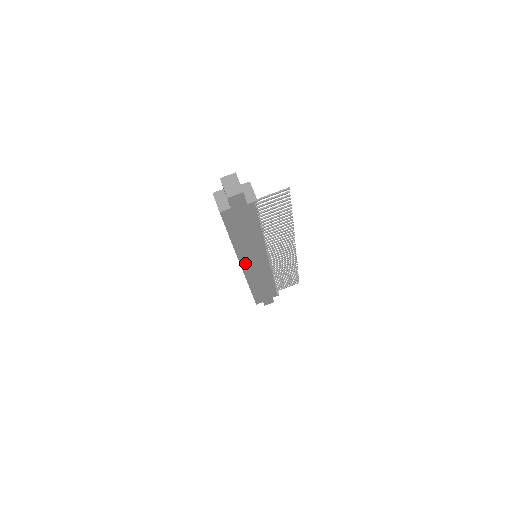
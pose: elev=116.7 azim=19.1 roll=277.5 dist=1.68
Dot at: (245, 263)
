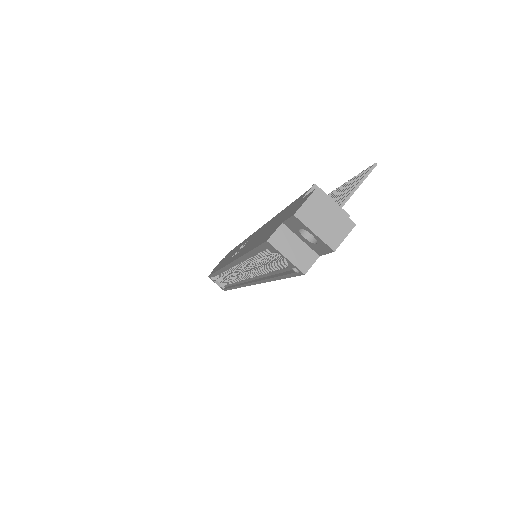
Dot at: occluded
